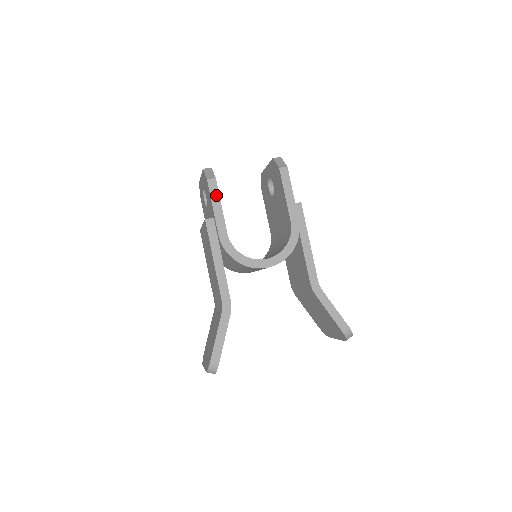
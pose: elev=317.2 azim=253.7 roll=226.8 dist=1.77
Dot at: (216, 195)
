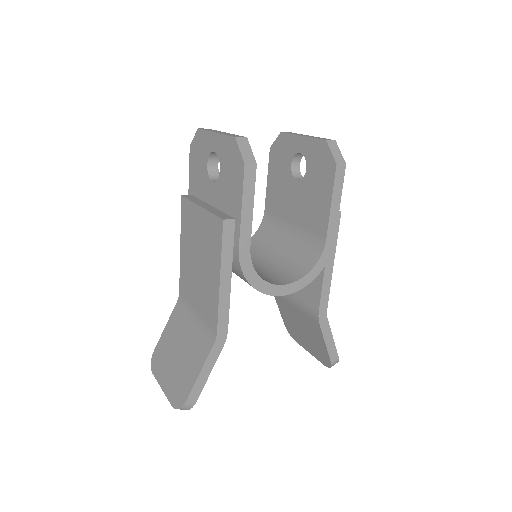
Dot at: (250, 190)
